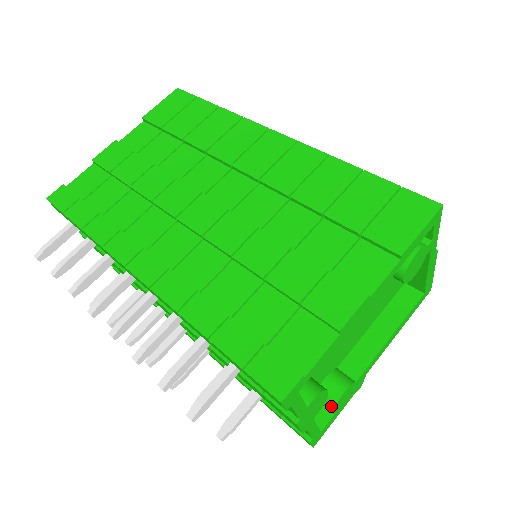
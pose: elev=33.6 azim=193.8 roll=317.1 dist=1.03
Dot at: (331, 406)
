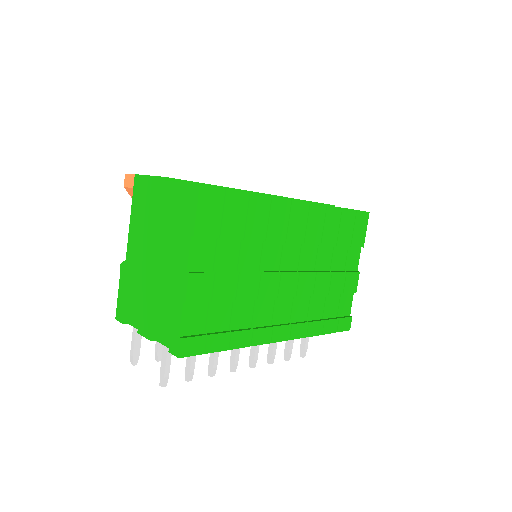
Dot at: occluded
